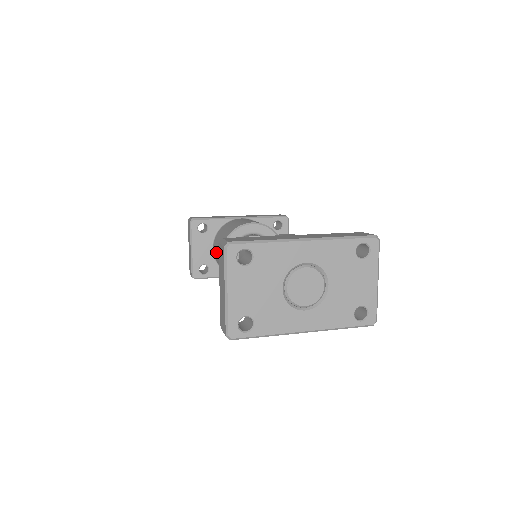
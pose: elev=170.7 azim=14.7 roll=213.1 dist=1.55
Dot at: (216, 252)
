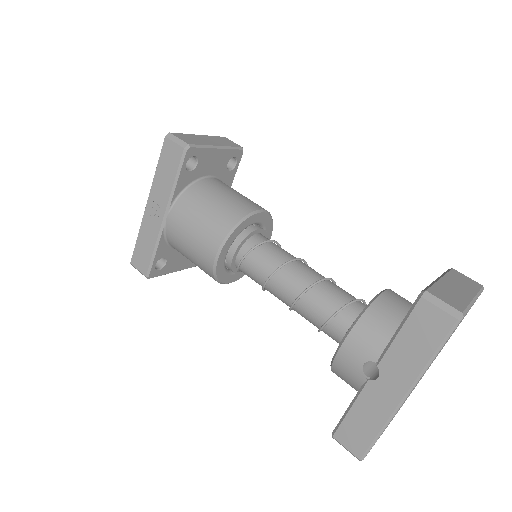
Dot at: occluded
